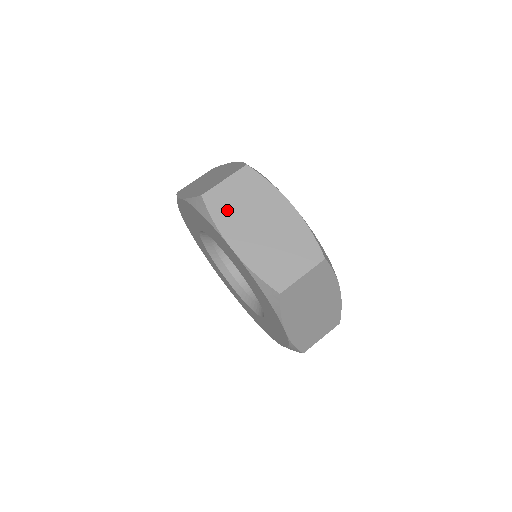
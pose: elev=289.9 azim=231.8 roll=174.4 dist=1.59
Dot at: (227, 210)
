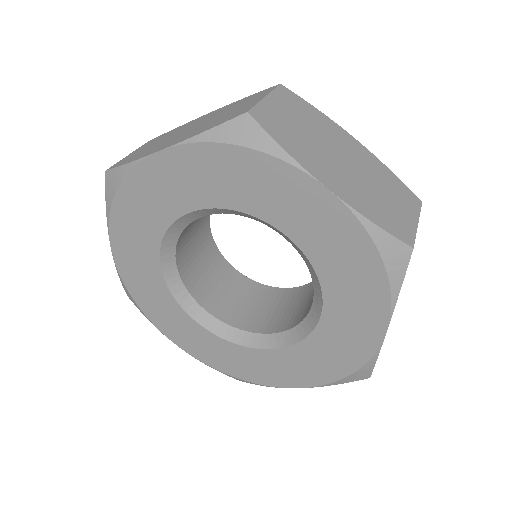
Dot at: (140, 154)
